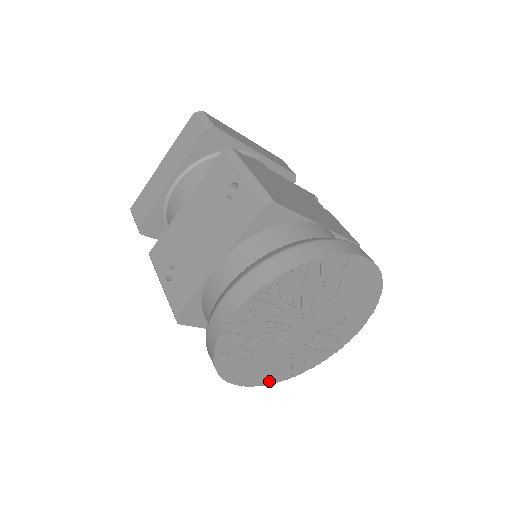
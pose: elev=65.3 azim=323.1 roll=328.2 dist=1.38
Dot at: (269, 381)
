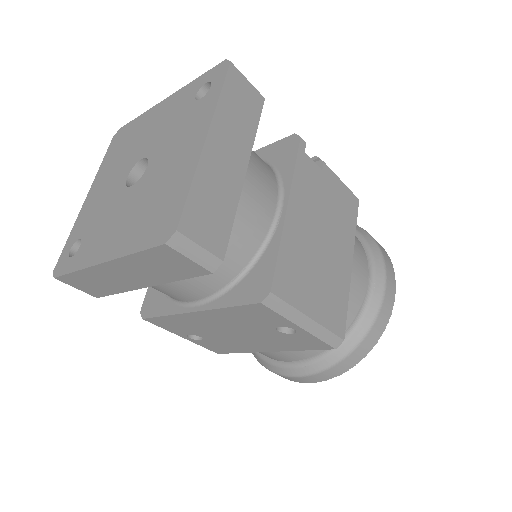
Dot at: occluded
